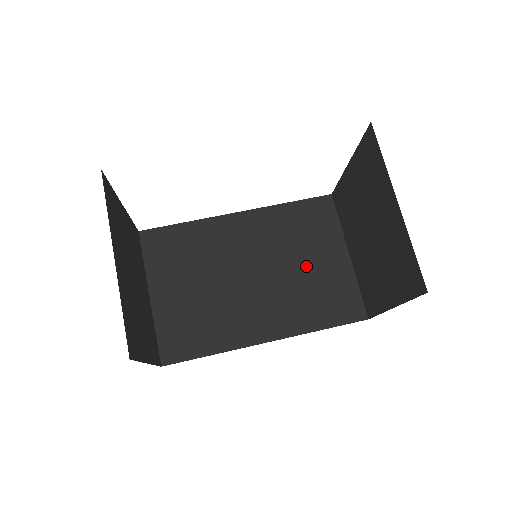
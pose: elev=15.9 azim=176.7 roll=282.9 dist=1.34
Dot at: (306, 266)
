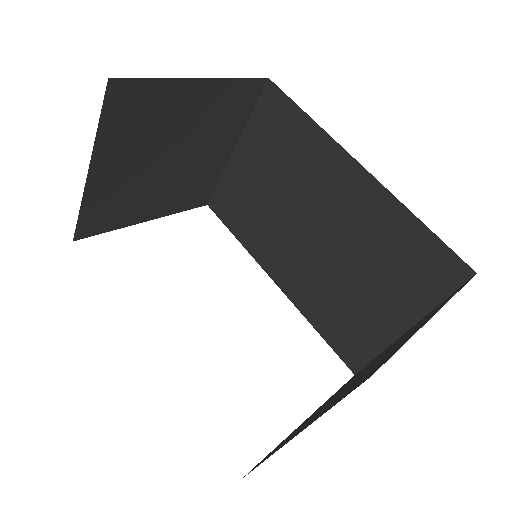
Dot at: (360, 285)
